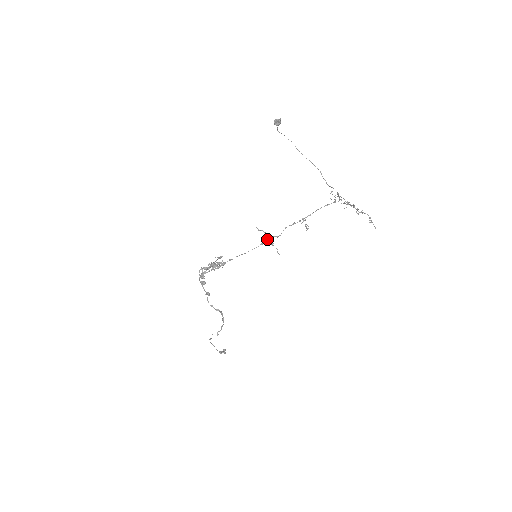
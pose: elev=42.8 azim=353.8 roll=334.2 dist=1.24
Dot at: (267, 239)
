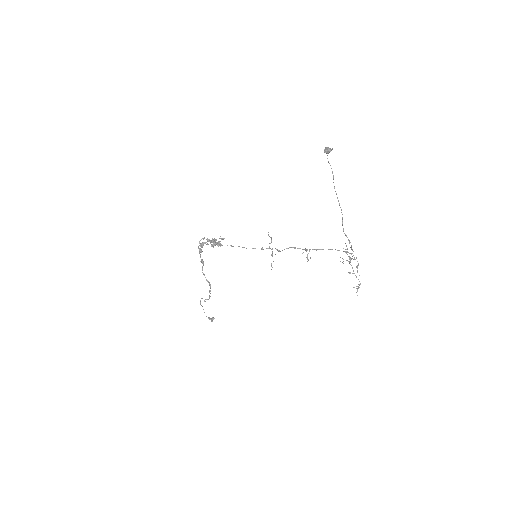
Dot at: (269, 247)
